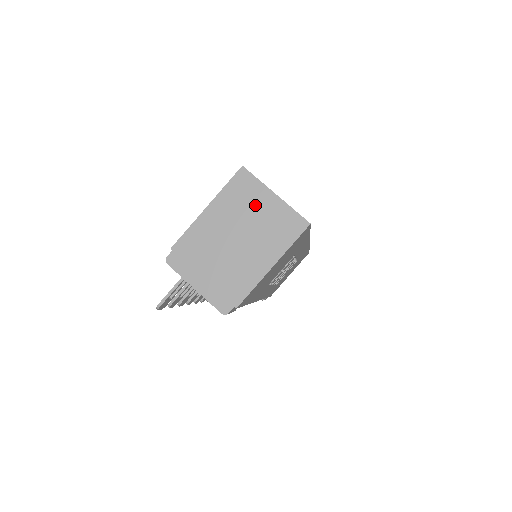
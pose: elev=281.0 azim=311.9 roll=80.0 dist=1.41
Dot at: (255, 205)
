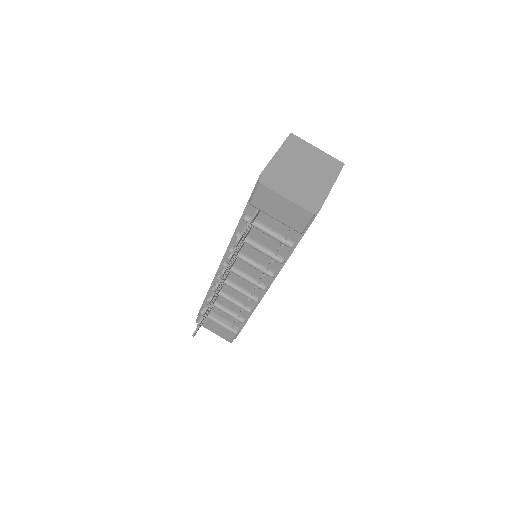
Dot at: (307, 153)
